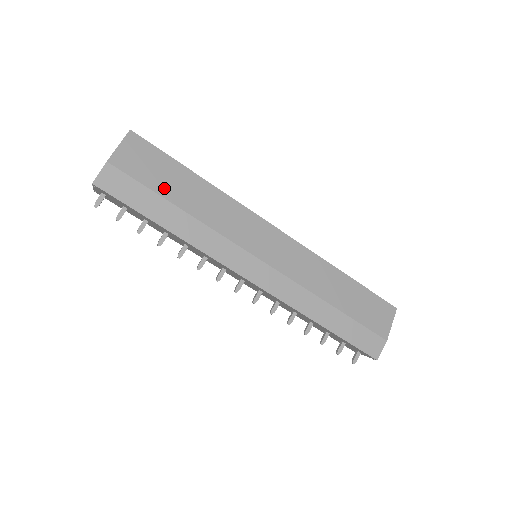
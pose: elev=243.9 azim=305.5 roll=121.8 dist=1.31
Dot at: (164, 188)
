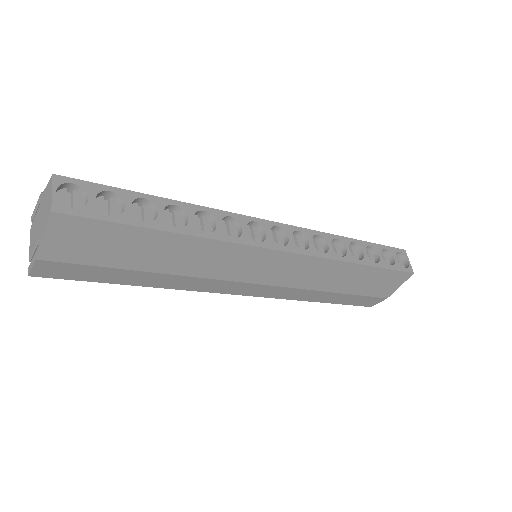
Dot at: (126, 261)
